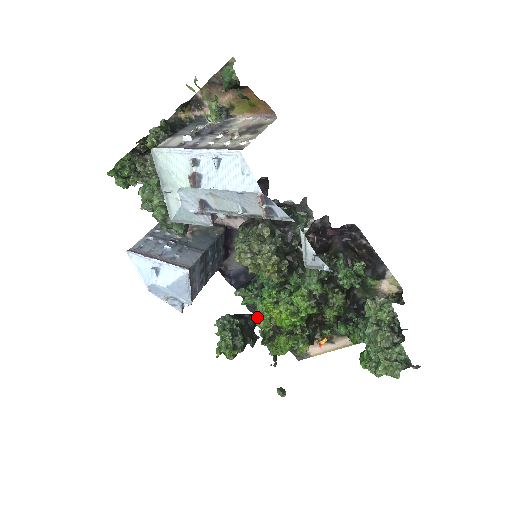
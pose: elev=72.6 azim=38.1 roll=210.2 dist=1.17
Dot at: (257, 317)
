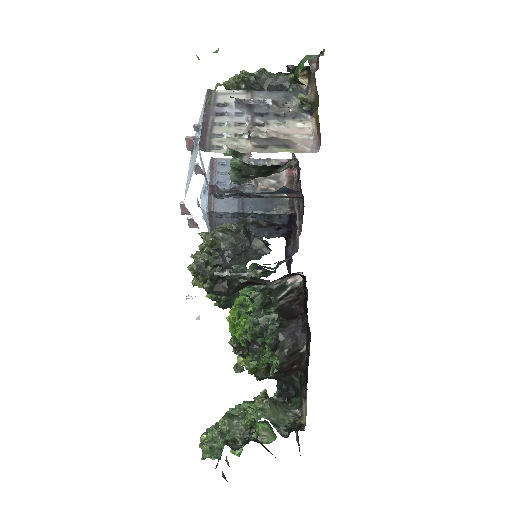
Dot at: occluded
